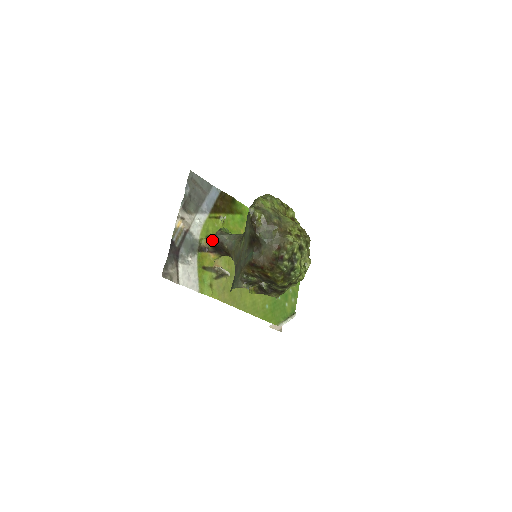
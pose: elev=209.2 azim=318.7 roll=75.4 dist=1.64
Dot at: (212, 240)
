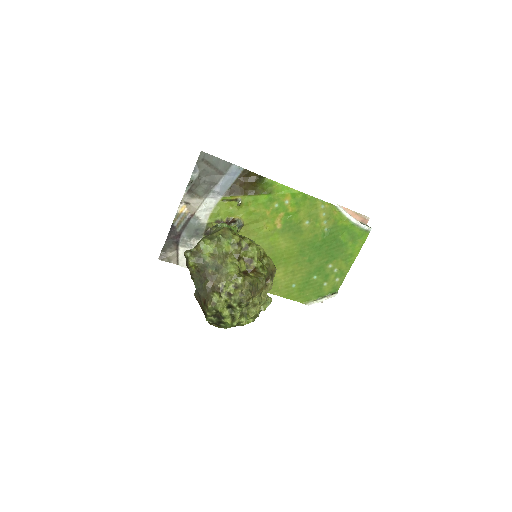
Dot at: occluded
